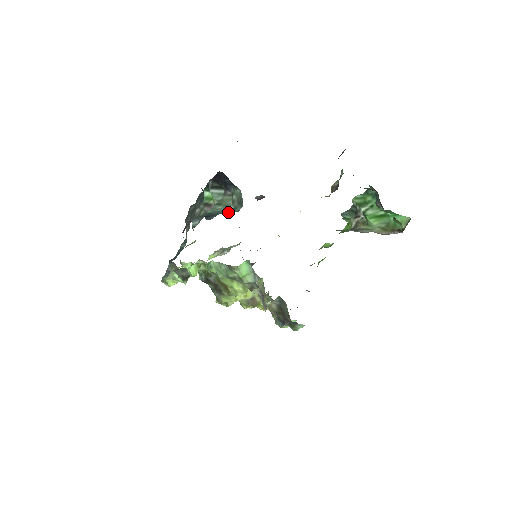
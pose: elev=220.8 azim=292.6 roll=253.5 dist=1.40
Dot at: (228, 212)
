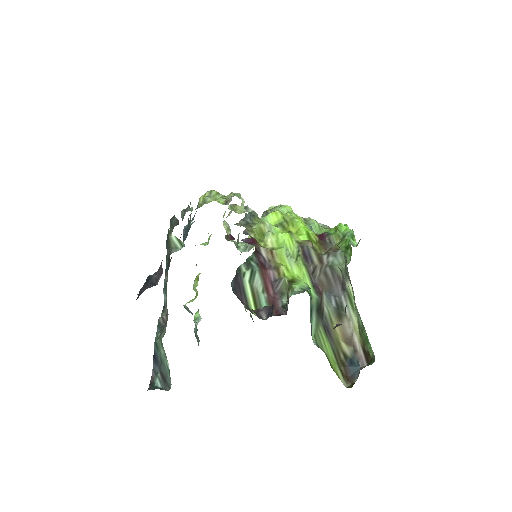
Dot at: (165, 375)
